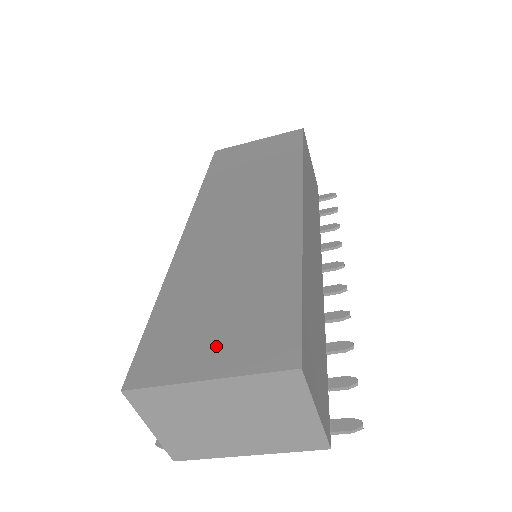
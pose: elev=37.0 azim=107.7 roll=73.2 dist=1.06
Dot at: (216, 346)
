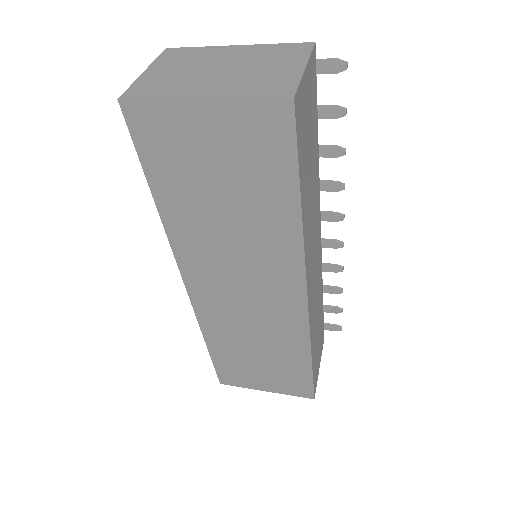
Dot at: (265, 381)
